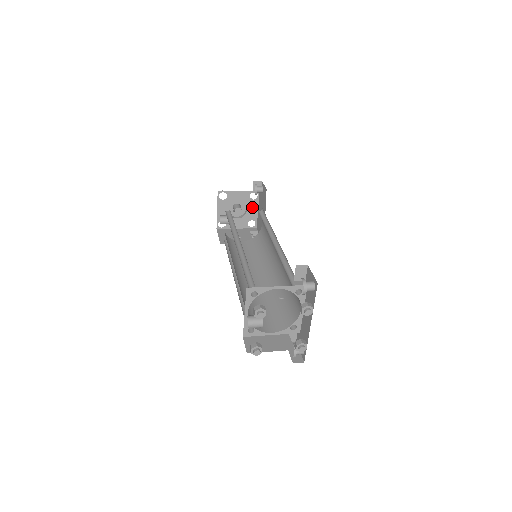
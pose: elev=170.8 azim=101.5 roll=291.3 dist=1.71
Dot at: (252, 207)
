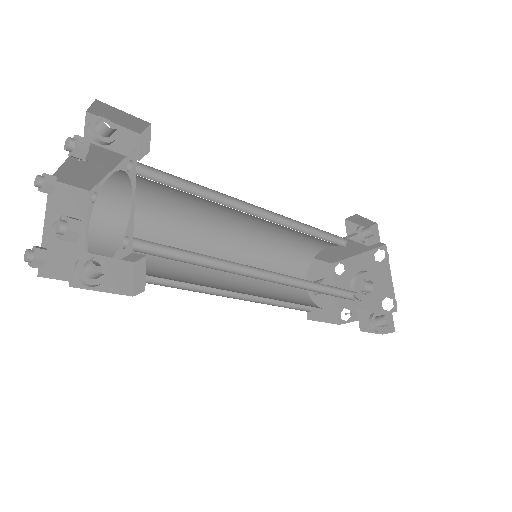
Dot at: (382, 275)
